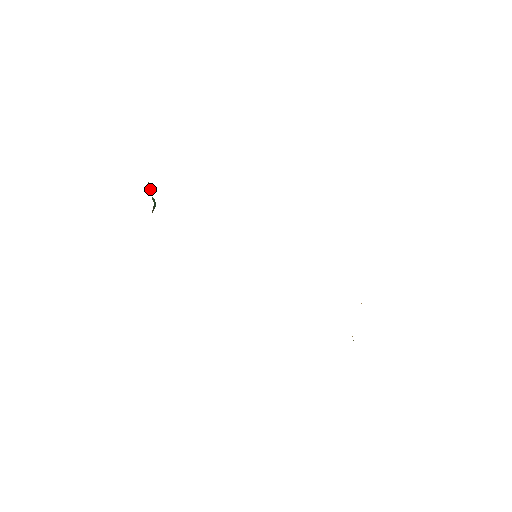
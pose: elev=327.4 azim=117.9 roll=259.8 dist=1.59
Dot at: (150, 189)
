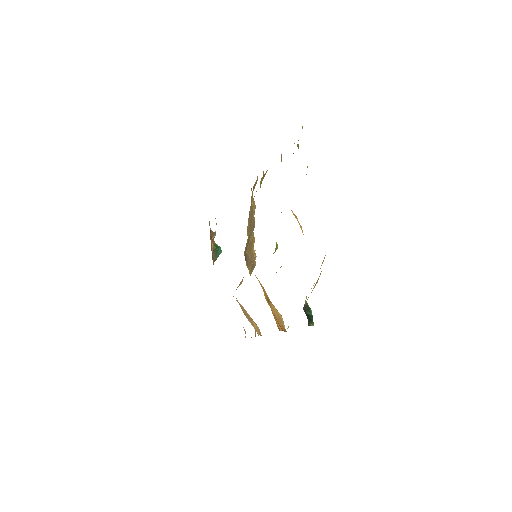
Dot at: (213, 236)
